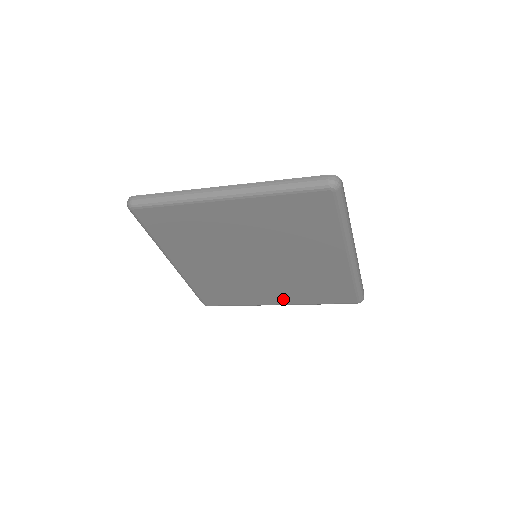
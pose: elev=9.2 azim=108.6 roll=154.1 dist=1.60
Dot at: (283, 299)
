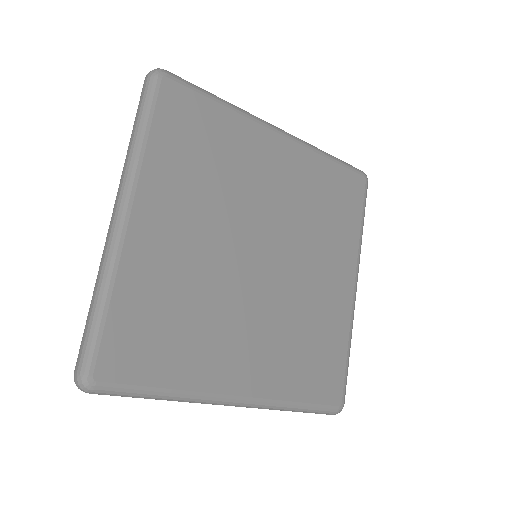
Dot at: (252, 378)
